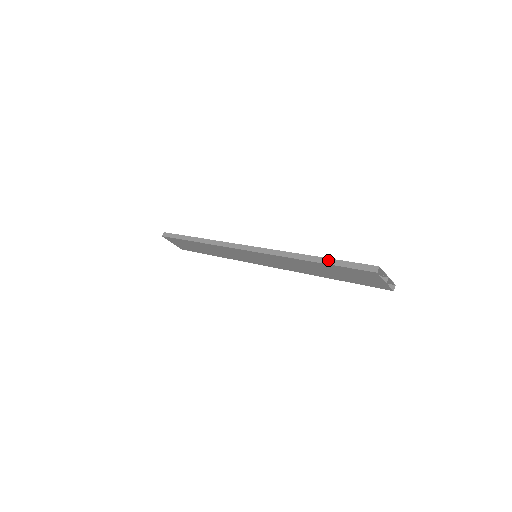
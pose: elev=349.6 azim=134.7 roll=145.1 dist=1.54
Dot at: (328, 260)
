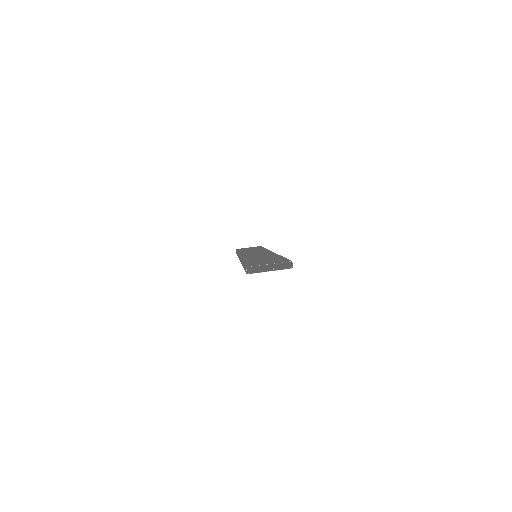
Dot at: occluded
